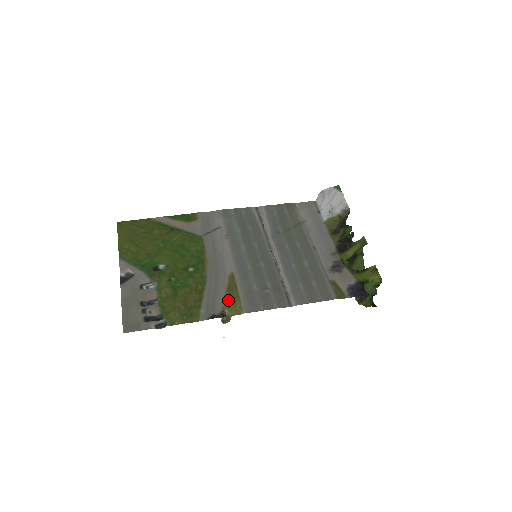
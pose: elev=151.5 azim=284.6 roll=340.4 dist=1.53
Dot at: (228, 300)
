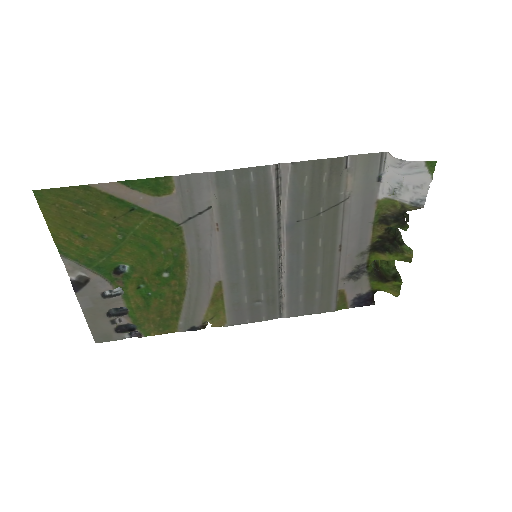
Dot at: (211, 312)
